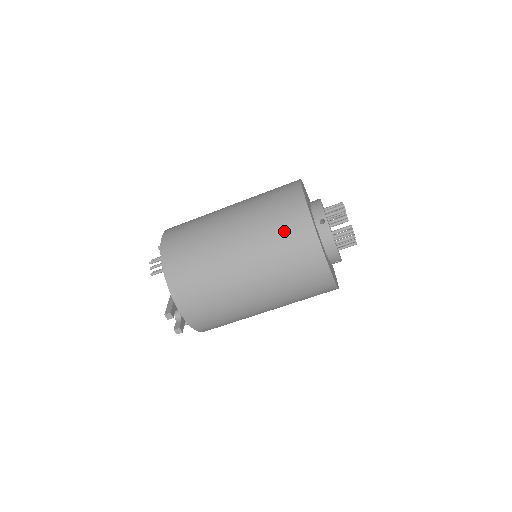
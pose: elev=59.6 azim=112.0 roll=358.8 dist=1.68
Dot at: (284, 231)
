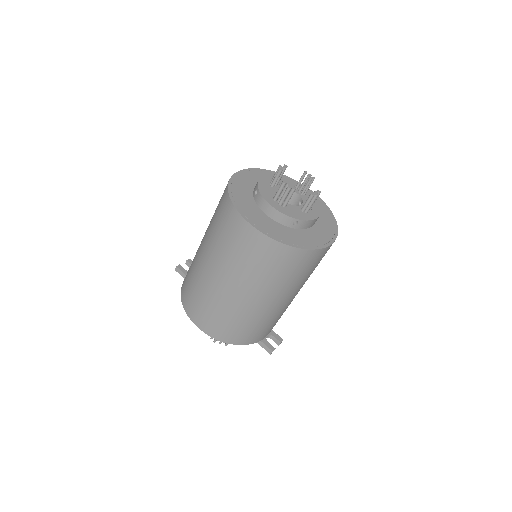
Dot at: (290, 270)
